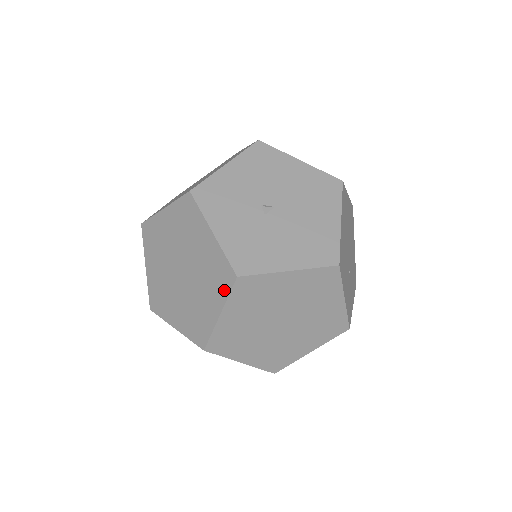
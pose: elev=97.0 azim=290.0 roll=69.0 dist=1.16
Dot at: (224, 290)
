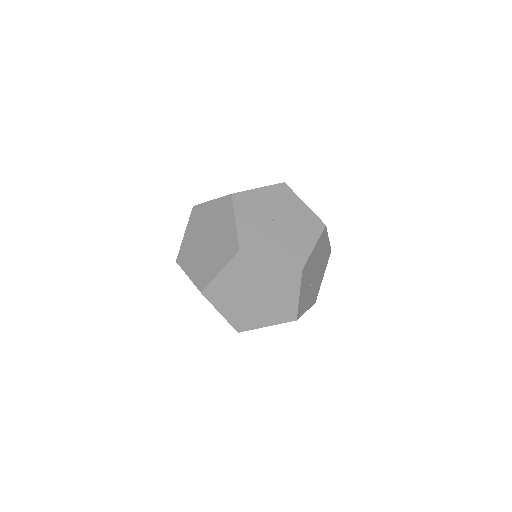
Dot at: (229, 257)
